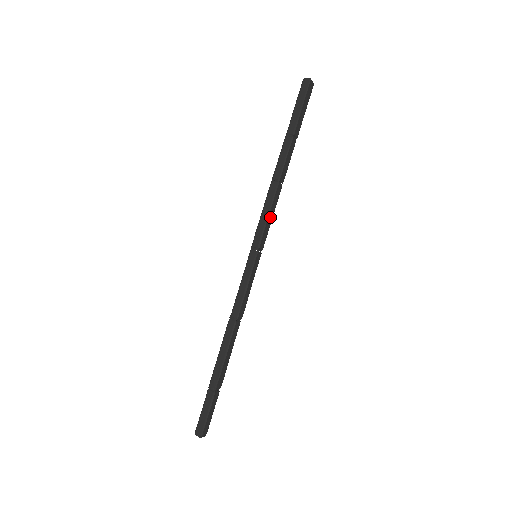
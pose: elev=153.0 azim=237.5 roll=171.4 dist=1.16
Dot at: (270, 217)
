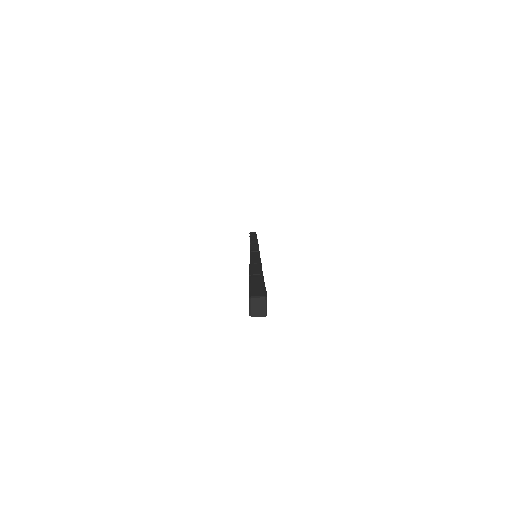
Dot at: occluded
